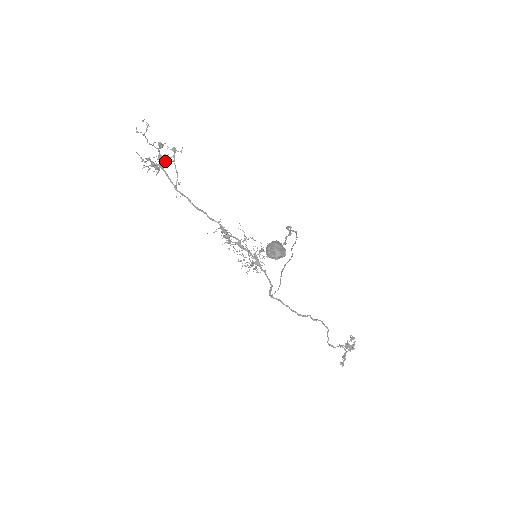
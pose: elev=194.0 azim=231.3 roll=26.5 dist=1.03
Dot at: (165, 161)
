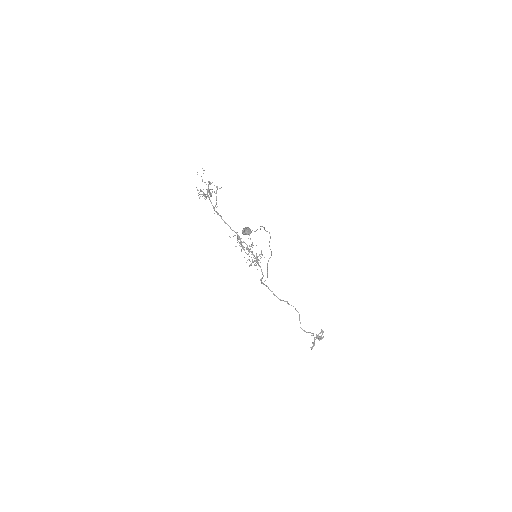
Dot at: (211, 193)
